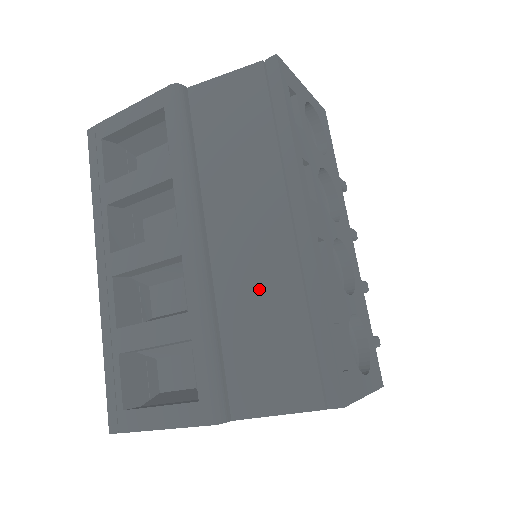
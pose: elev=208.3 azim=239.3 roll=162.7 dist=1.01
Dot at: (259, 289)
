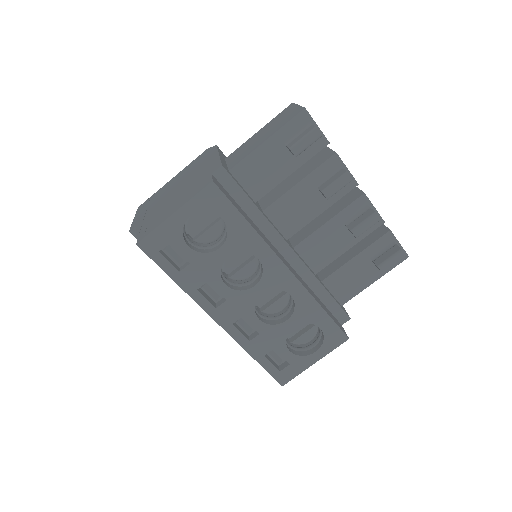
Dot at: occluded
